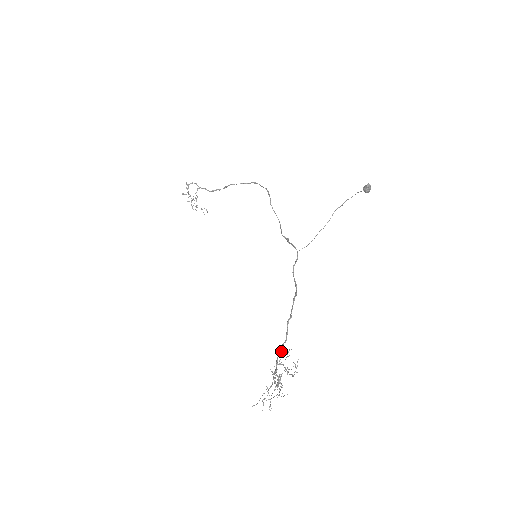
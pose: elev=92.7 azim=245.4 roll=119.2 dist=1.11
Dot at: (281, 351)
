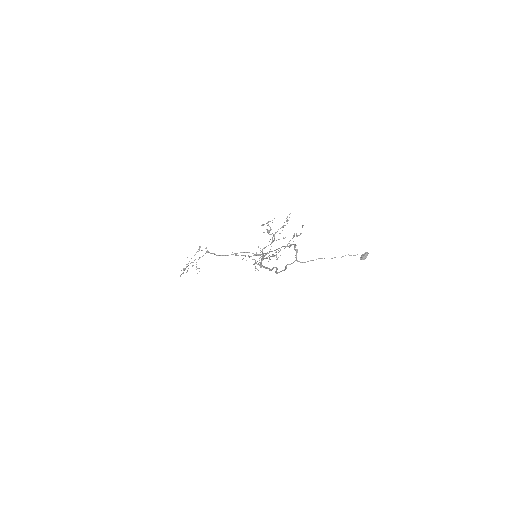
Dot at: (264, 266)
